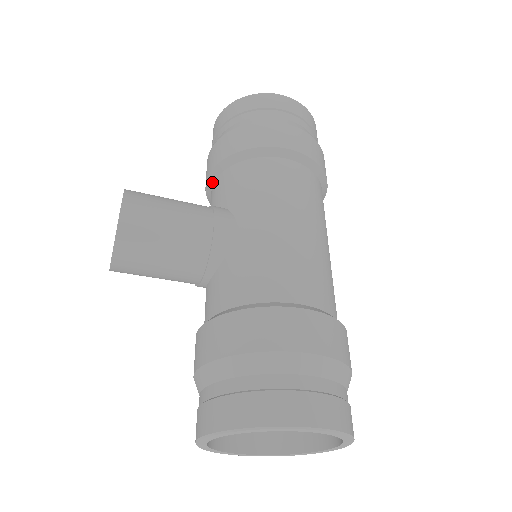
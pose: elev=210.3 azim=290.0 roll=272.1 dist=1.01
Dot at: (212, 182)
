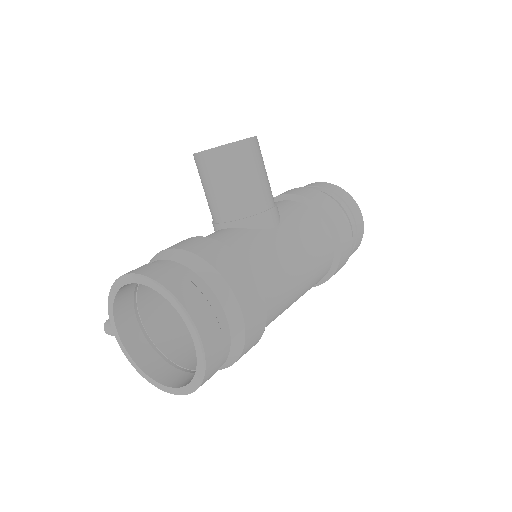
Dot at: (282, 199)
